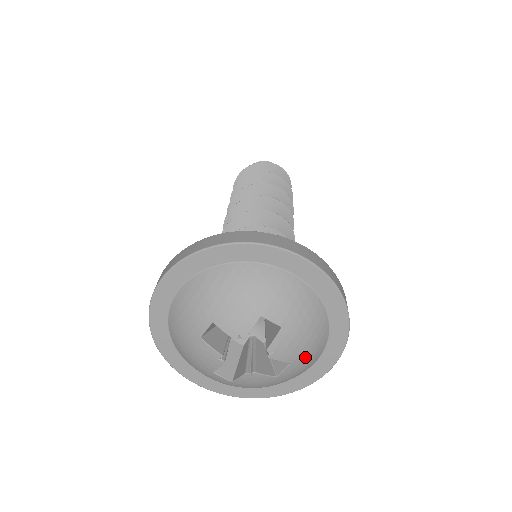
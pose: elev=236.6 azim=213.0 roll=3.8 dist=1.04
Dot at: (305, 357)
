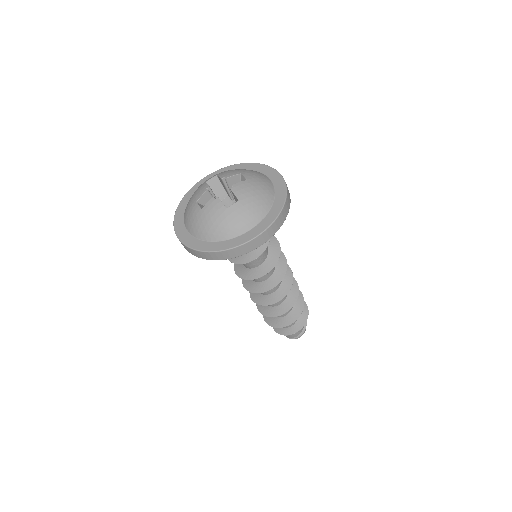
Dot at: (249, 205)
